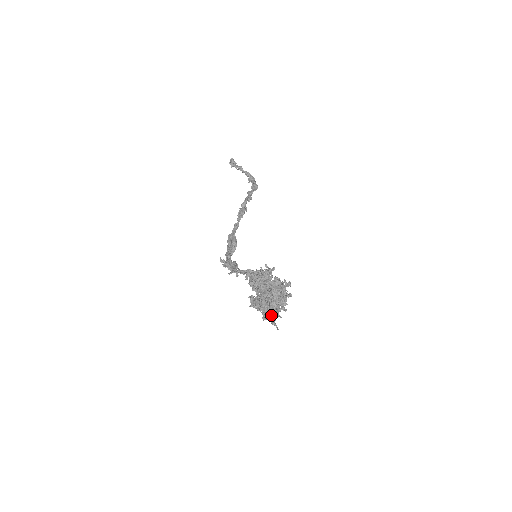
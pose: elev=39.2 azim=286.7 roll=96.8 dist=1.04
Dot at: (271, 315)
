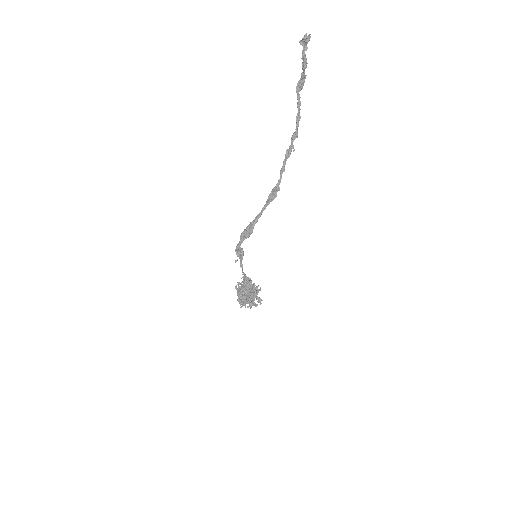
Dot at: (243, 305)
